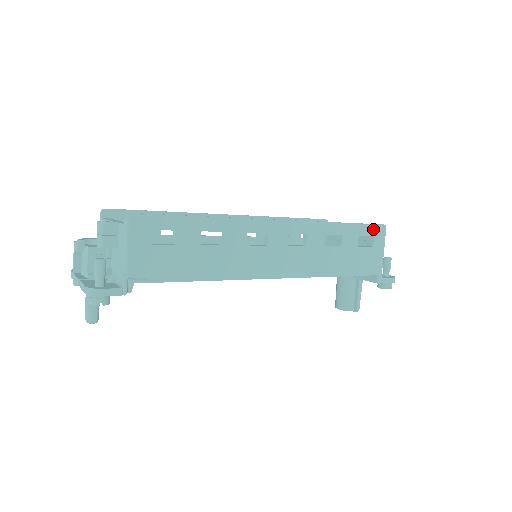
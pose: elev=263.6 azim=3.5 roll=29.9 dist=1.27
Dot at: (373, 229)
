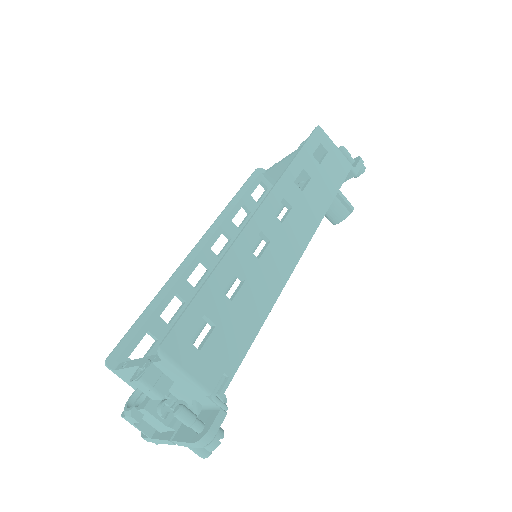
Dot at: (315, 139)
